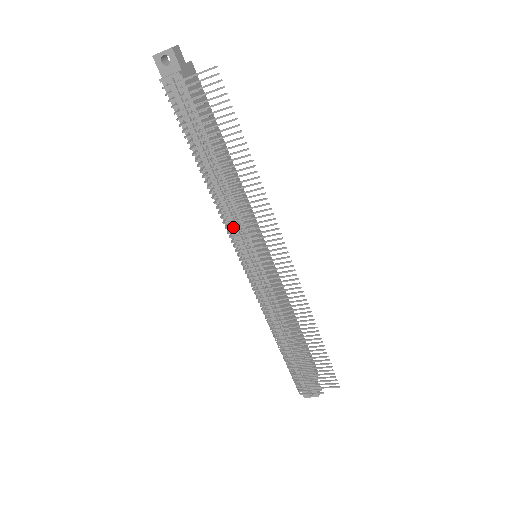
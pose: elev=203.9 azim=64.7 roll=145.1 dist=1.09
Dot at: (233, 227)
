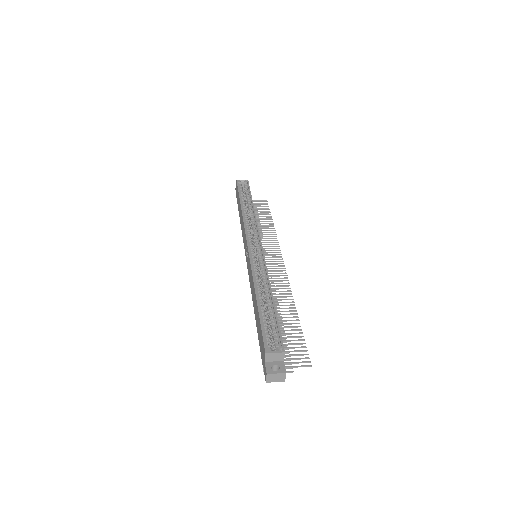
Dot at: occluded
